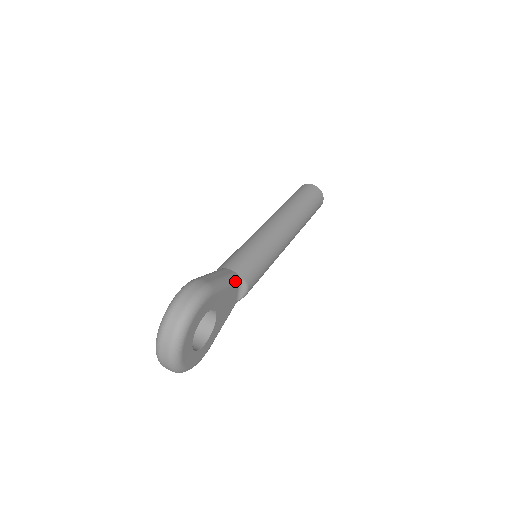
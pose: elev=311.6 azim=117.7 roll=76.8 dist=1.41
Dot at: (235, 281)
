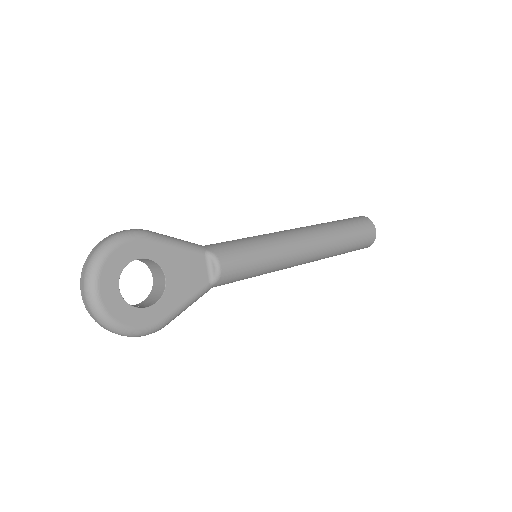
Dot at: (197, 249)
